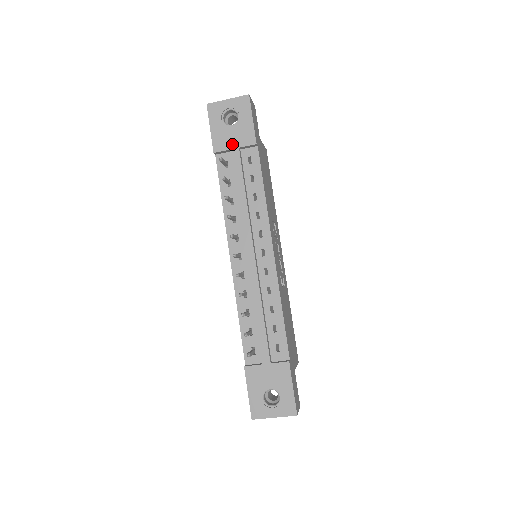
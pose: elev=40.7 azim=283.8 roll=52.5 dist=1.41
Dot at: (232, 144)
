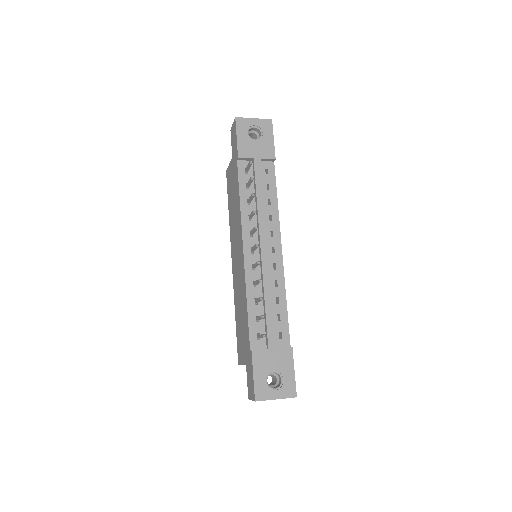
Dot at: (255, 154)
